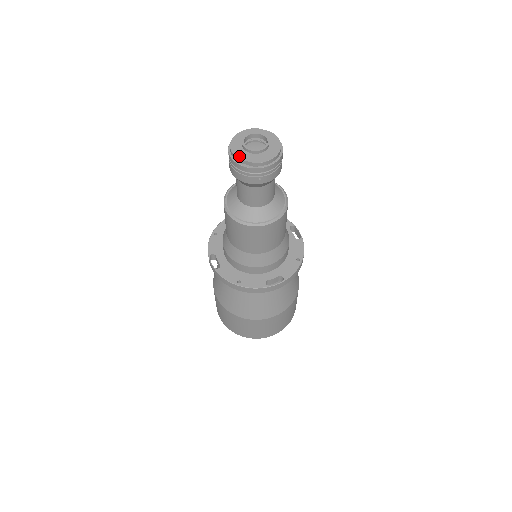
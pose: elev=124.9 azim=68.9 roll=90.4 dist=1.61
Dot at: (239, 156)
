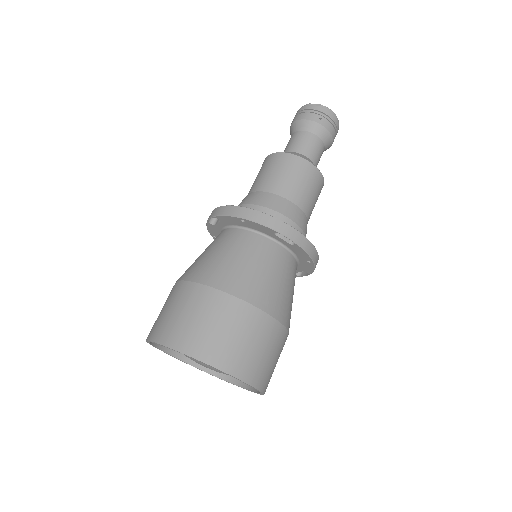
Dot at: occluded
